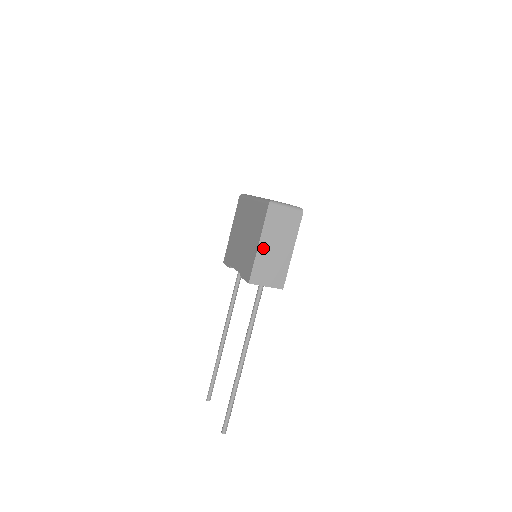
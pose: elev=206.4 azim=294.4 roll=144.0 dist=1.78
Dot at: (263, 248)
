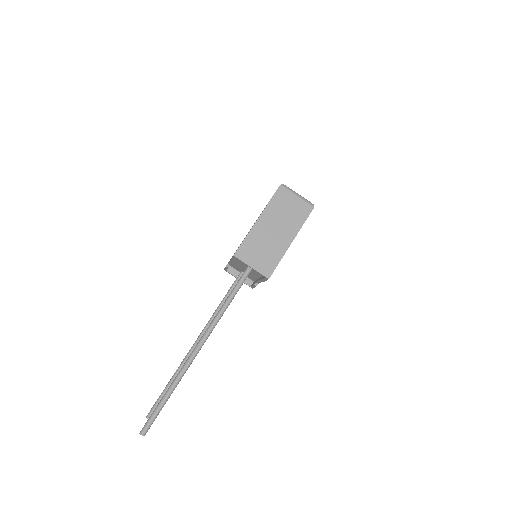
Dot at: (261, 225)
